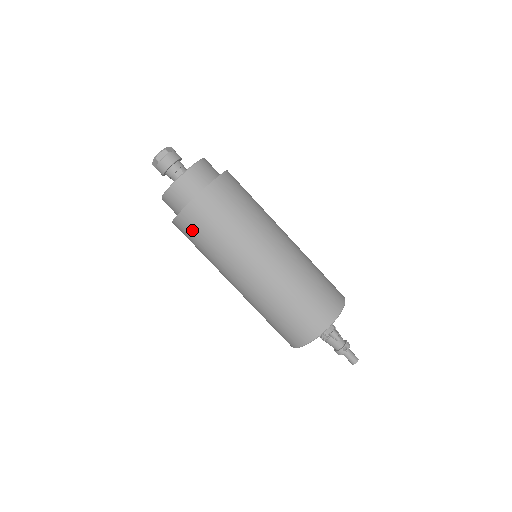
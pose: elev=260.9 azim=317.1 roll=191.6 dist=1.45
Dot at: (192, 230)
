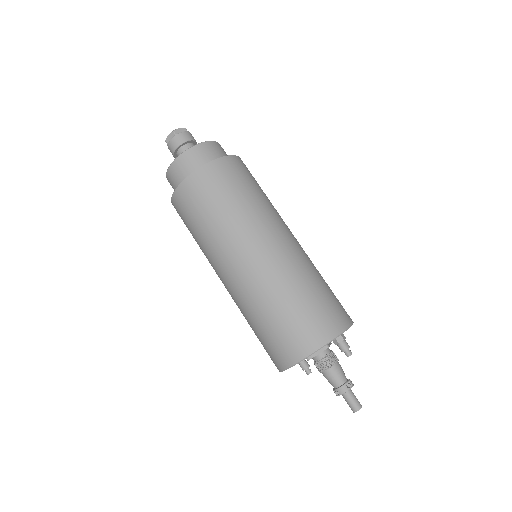
Dot at: (200, 195)
